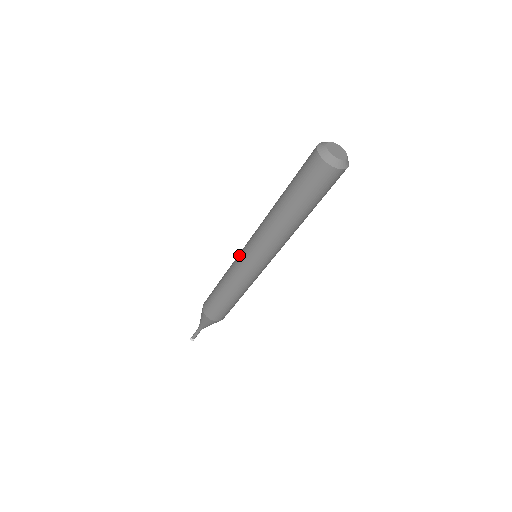
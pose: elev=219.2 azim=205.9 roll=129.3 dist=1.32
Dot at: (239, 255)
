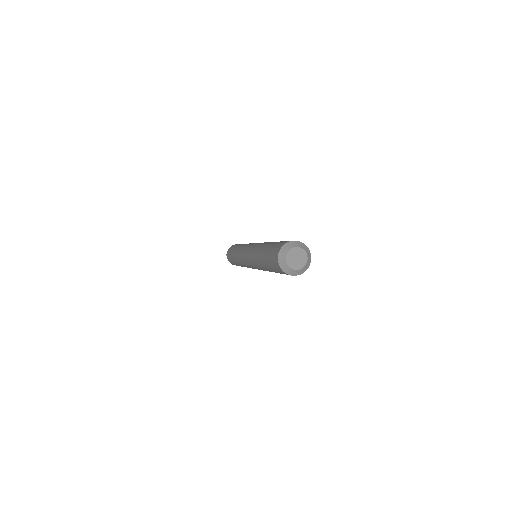
Dot at: (242, 254)
